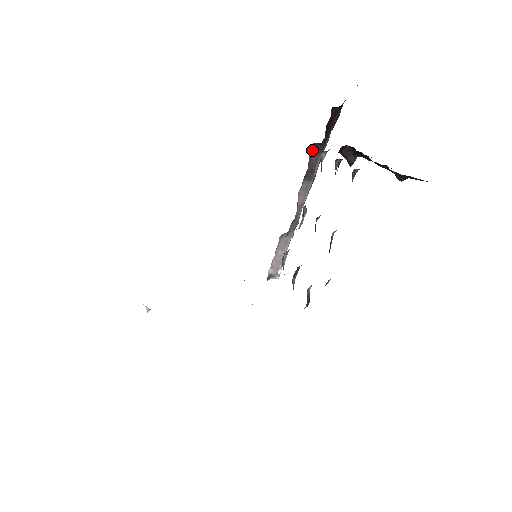
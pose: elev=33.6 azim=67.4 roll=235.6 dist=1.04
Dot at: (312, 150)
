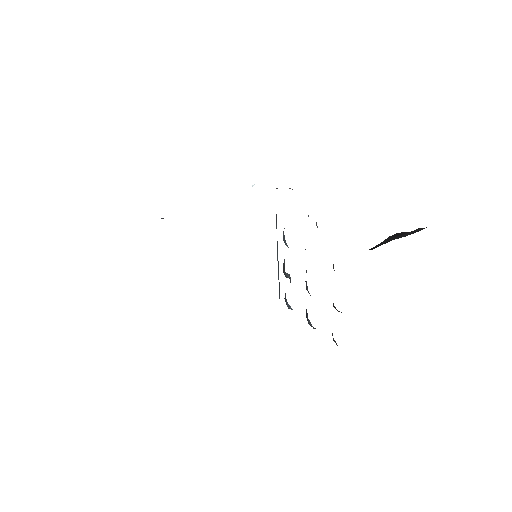
Dot at: occluded
